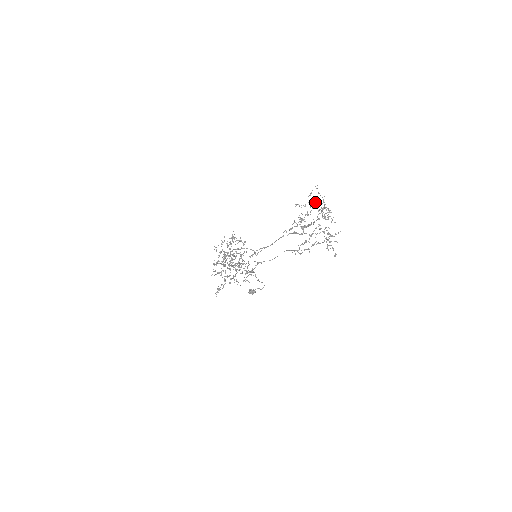
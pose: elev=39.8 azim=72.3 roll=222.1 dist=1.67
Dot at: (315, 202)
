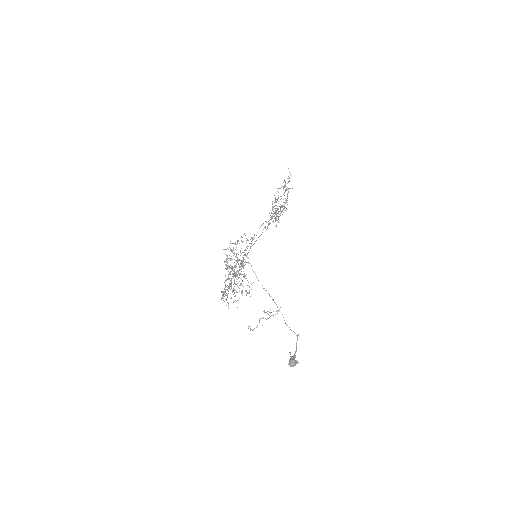
Dot at: (276, 211)
